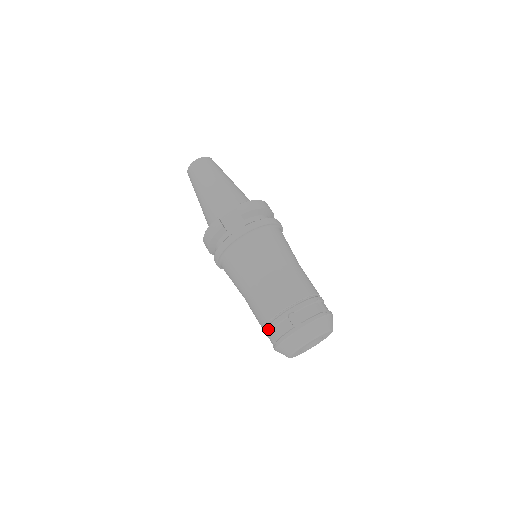
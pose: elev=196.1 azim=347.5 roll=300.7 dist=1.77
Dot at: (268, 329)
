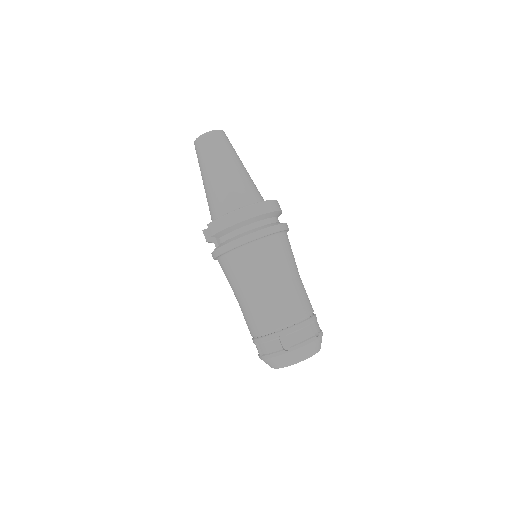
Dot at: occluded
